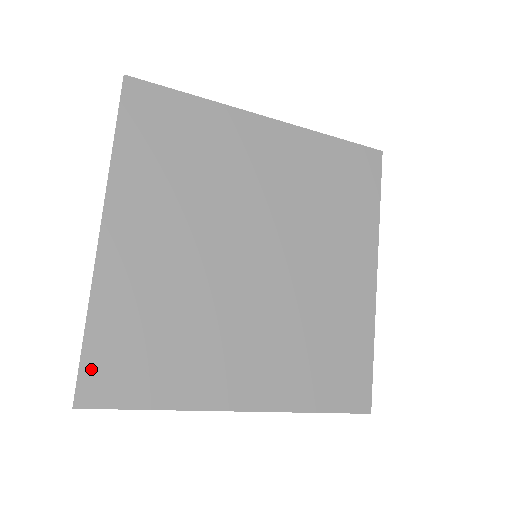
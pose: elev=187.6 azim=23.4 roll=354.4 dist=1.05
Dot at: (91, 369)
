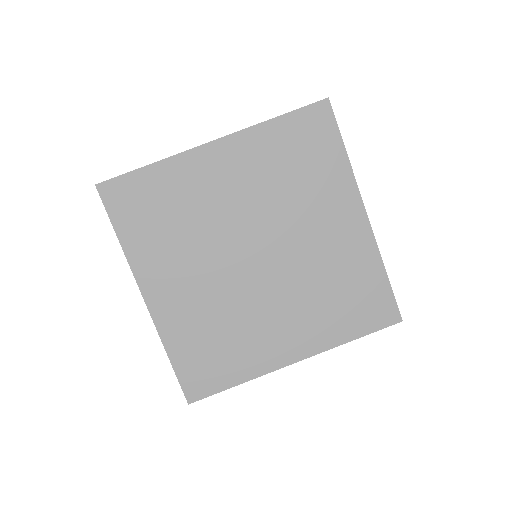
Dot at: (186, 380)
